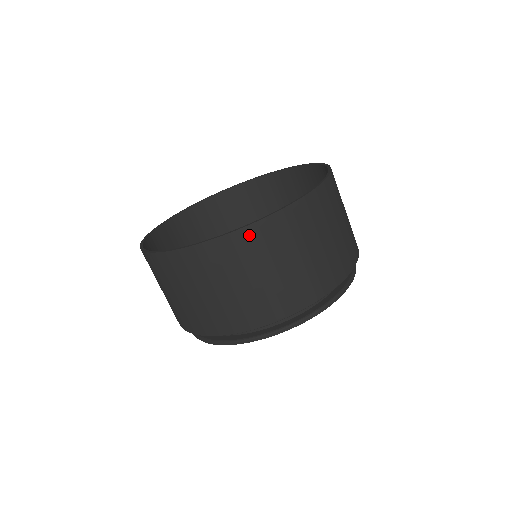
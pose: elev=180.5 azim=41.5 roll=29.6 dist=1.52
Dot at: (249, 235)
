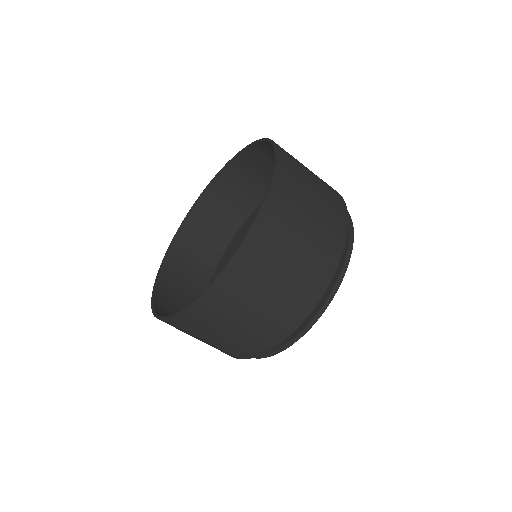
Dot at: (221, 287)
